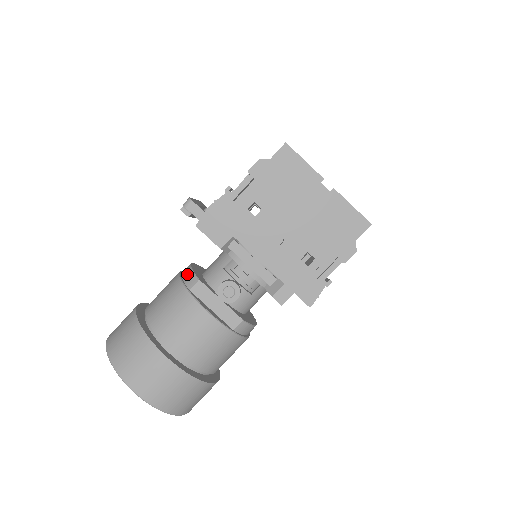
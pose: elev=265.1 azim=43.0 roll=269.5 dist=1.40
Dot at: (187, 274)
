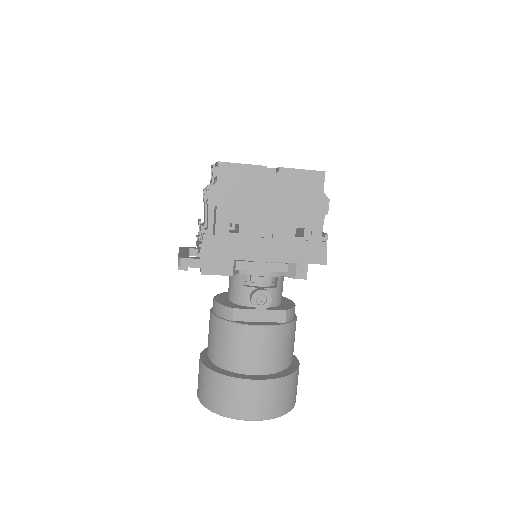
Dot at: (220, 311)
